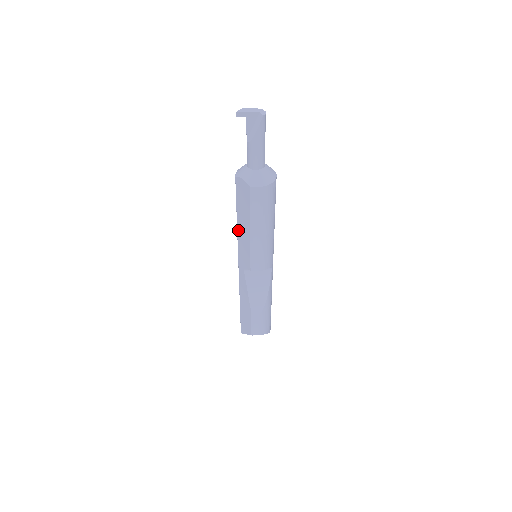
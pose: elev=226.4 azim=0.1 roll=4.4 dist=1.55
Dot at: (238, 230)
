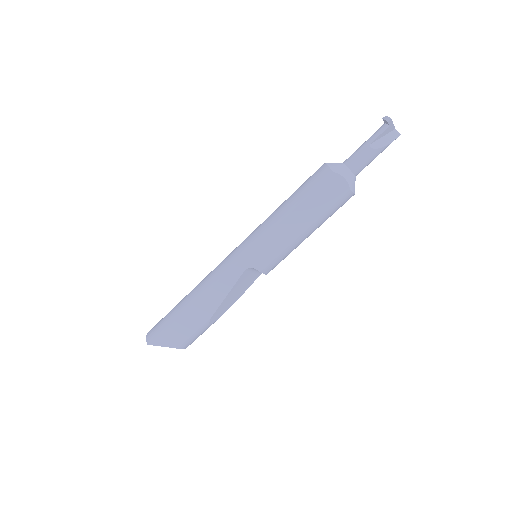
Dot at: (281, 224)
